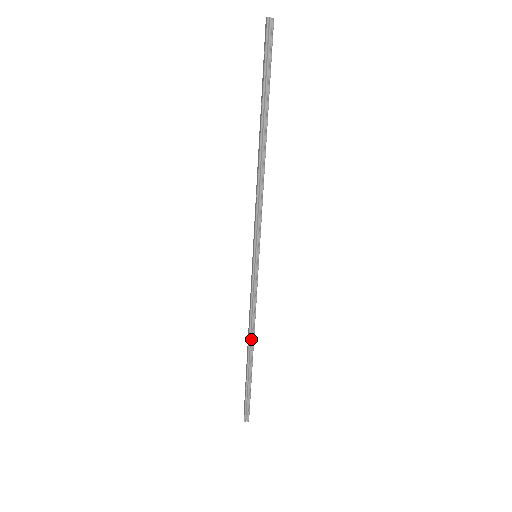
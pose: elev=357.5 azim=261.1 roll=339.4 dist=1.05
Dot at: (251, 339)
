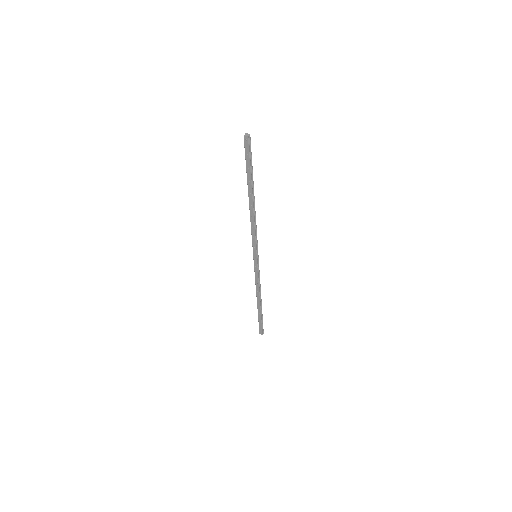
Dot at: (260, 296)
